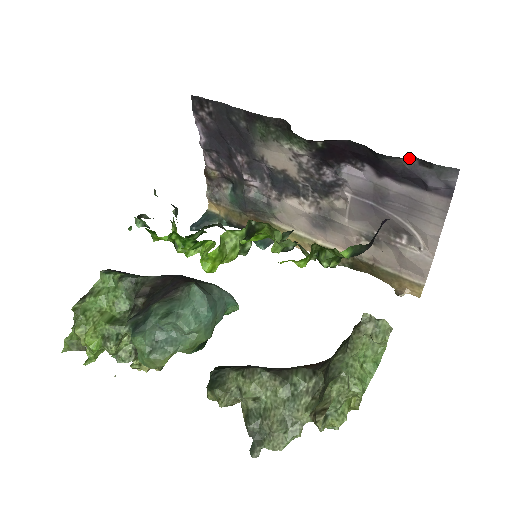
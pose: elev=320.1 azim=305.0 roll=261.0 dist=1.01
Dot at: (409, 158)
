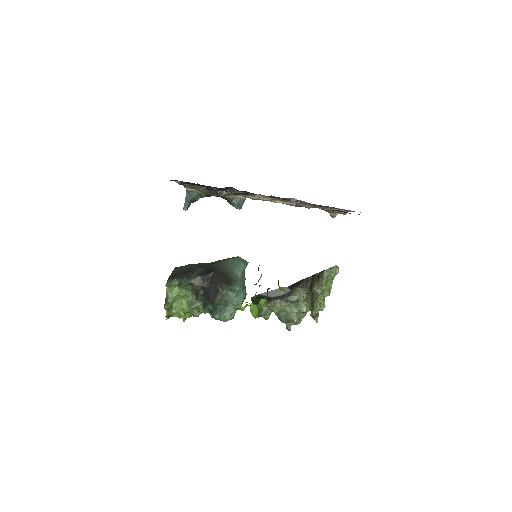
Dot at: (334, 210)
